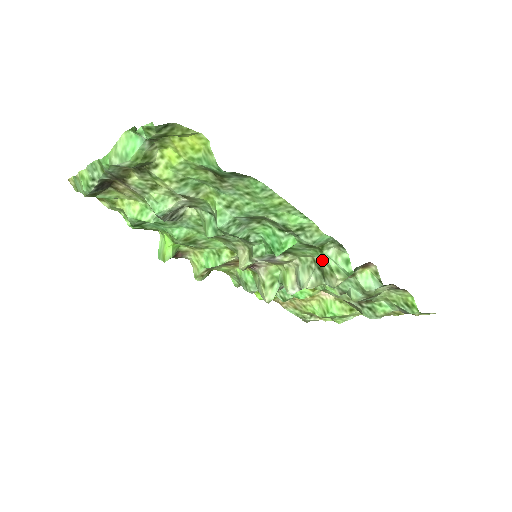
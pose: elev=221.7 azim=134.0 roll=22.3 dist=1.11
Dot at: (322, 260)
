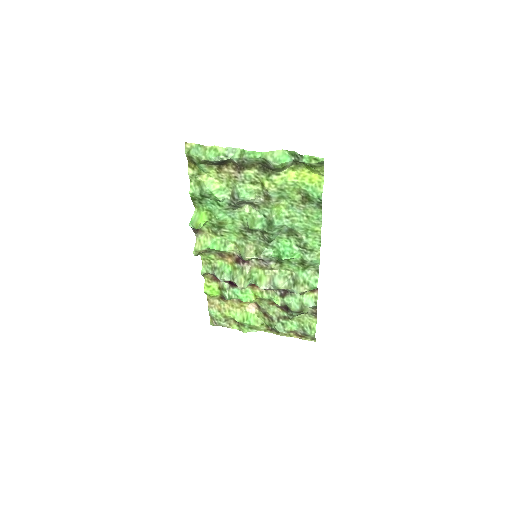
Dot at: (300, 275)
